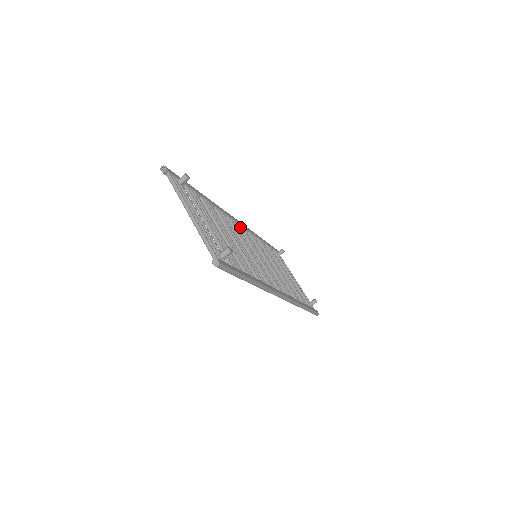
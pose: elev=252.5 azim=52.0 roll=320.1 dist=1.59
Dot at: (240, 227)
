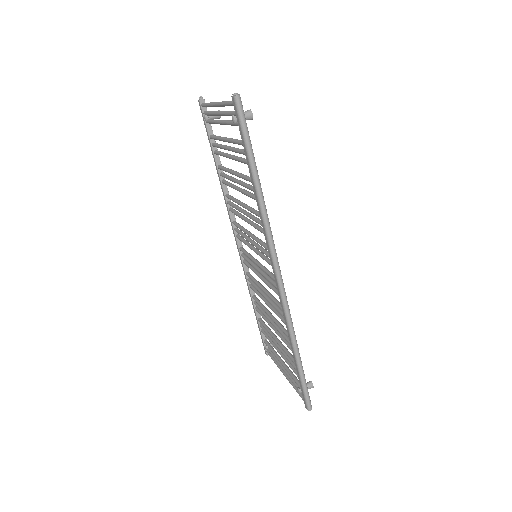
Dot at: (243, 248)
